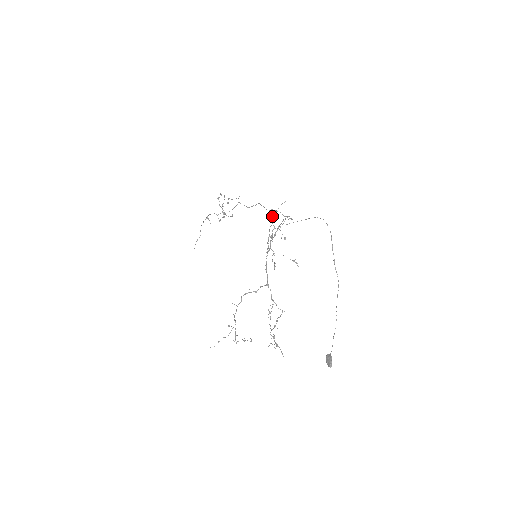
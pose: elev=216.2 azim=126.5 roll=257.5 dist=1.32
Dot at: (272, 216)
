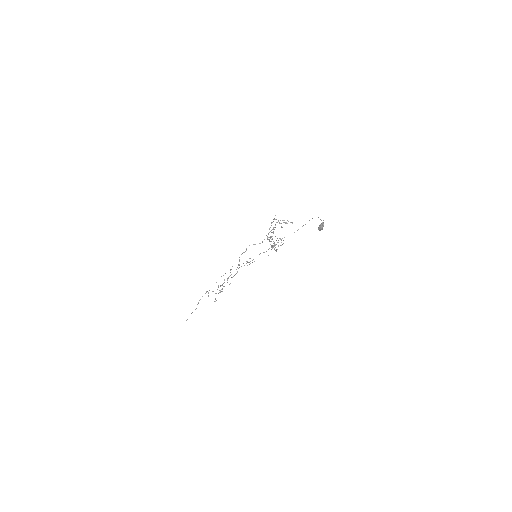
Dot at: occluded
